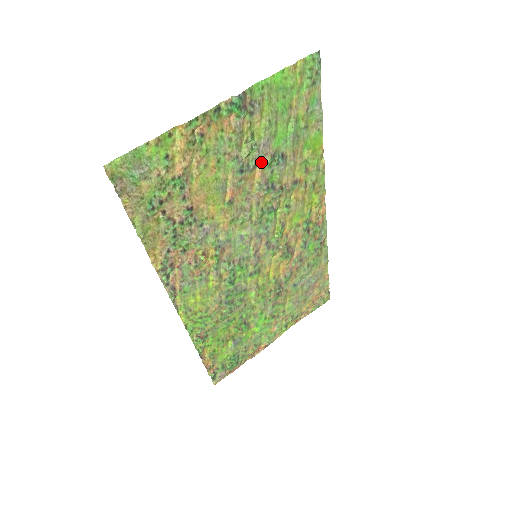
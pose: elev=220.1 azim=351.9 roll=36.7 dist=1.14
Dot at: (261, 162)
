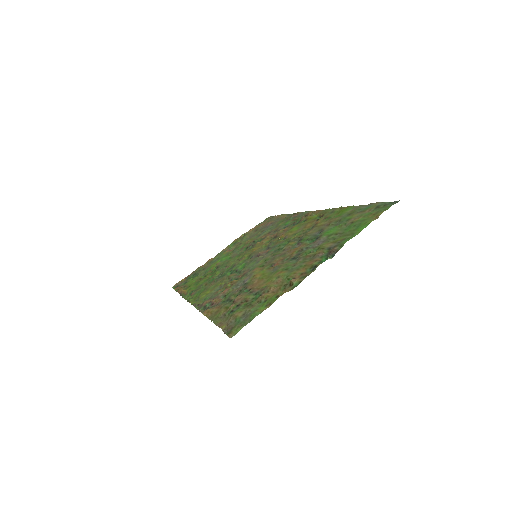
Dot at: (308, 245)
